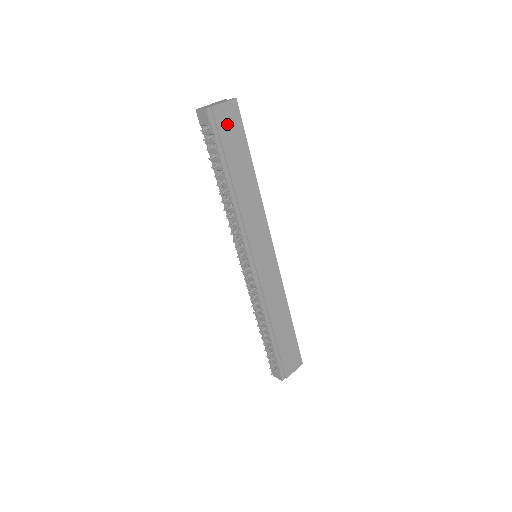
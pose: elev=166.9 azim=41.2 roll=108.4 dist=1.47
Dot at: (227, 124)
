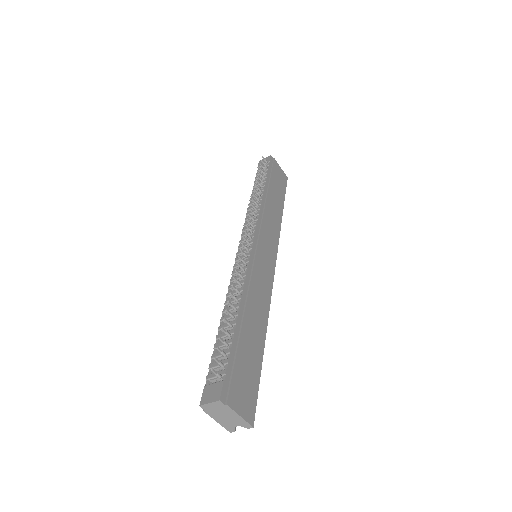
Dot at: (278, 174)
